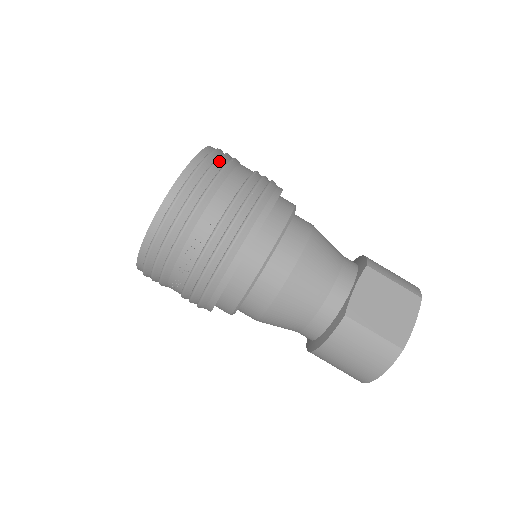
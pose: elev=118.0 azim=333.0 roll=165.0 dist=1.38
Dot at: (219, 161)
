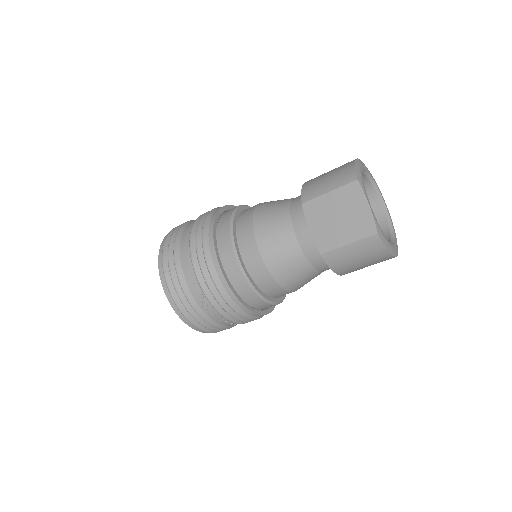
Dot at: (169, 255)
